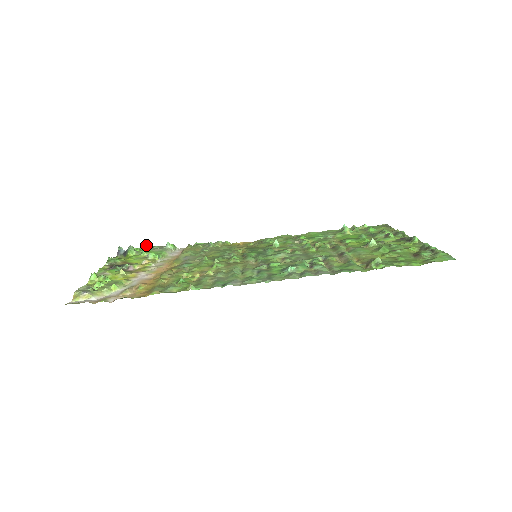
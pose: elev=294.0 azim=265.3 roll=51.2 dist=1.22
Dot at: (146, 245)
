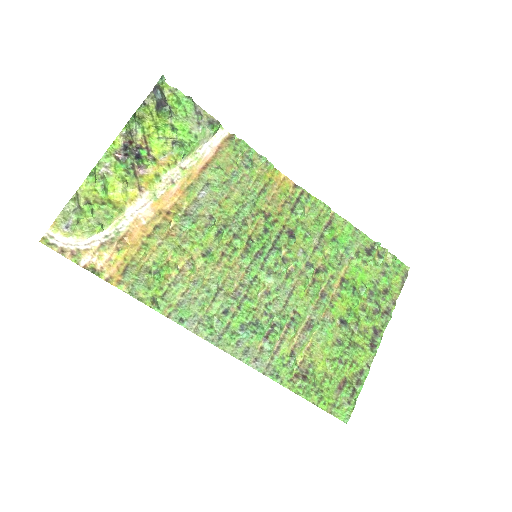
Dot at: (191, 102)
